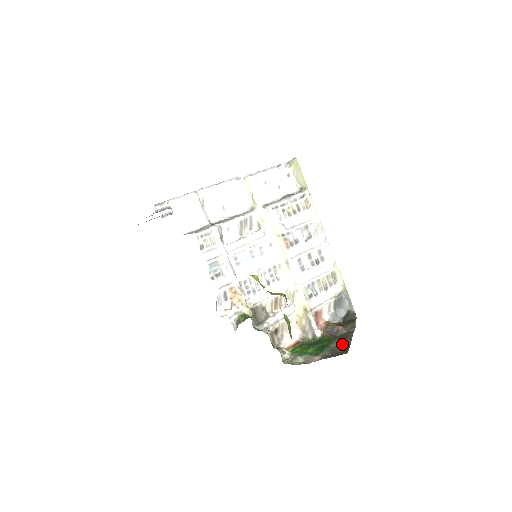
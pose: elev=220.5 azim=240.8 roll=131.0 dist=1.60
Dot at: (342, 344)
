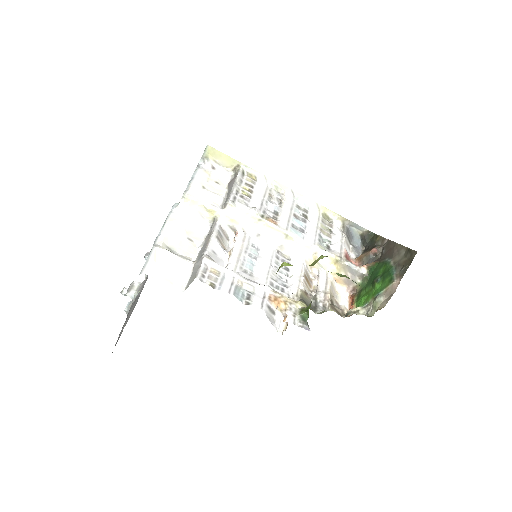
Dot at: (398, 255)
